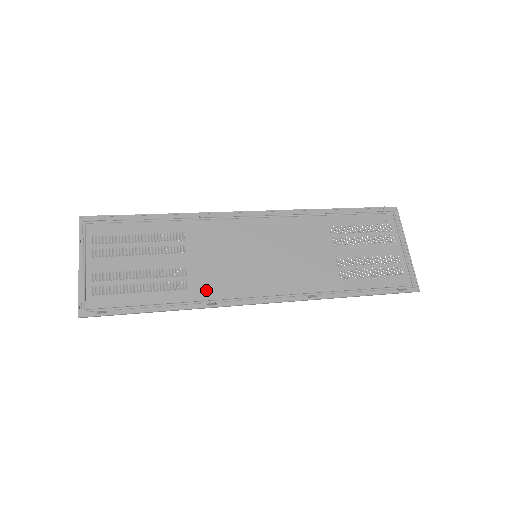
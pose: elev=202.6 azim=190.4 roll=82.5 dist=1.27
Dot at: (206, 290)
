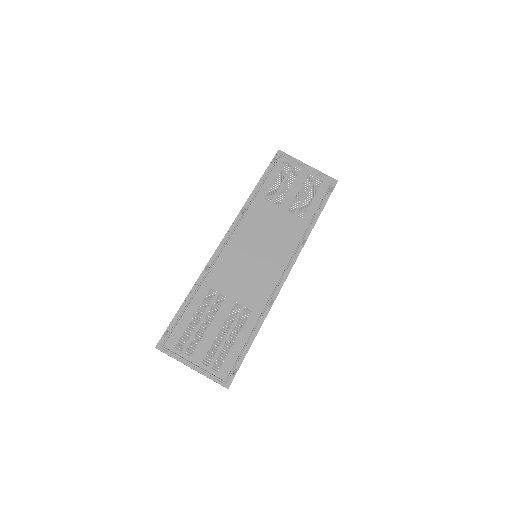
Dot at: (259, 301)
